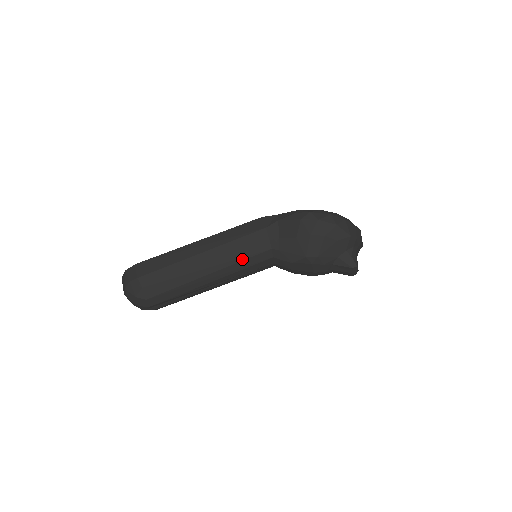
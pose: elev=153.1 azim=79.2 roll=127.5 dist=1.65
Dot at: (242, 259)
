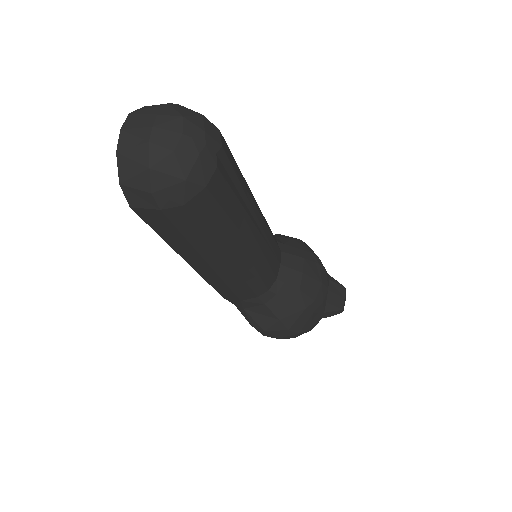
Dot at: occluded
